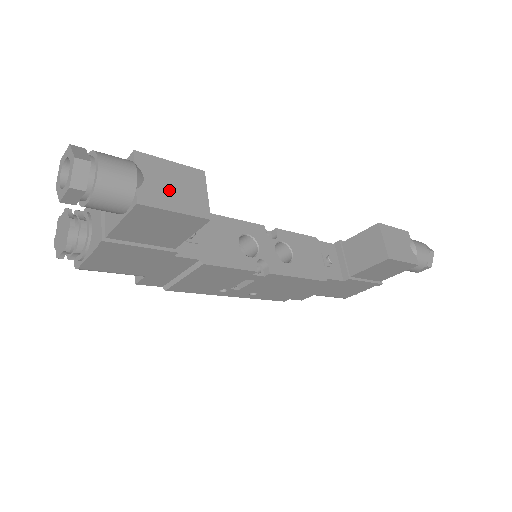
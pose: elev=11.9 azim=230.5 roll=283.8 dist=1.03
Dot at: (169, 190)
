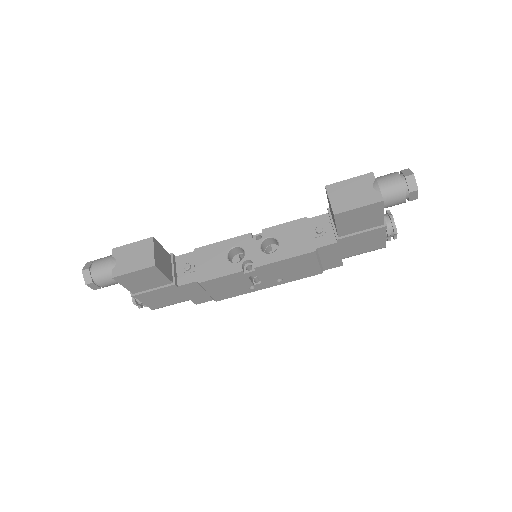
Dot at: (130, 261)
